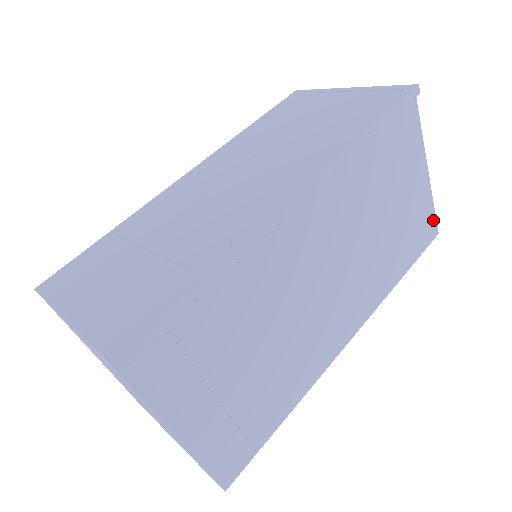
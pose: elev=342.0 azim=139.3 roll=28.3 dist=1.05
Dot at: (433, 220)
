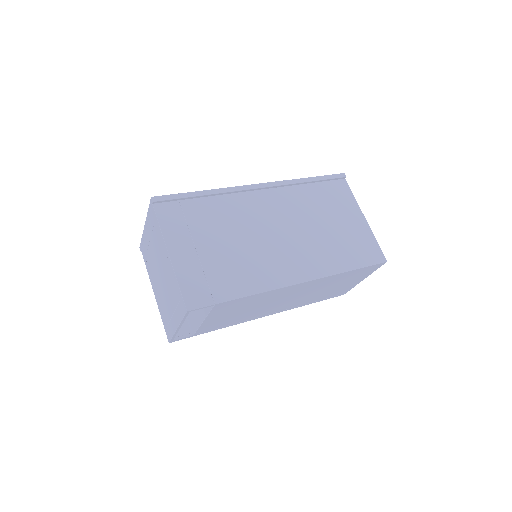
Dot at: (378, 250)
